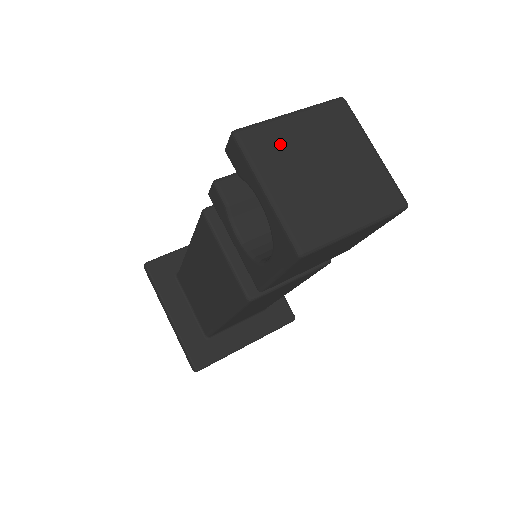
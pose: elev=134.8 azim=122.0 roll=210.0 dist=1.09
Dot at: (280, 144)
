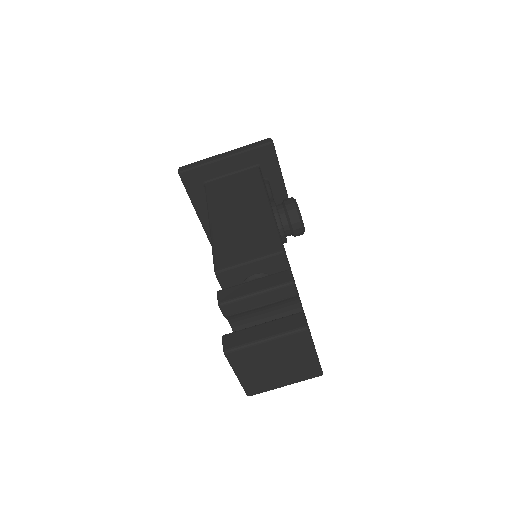
Dot at: (252, 357)
